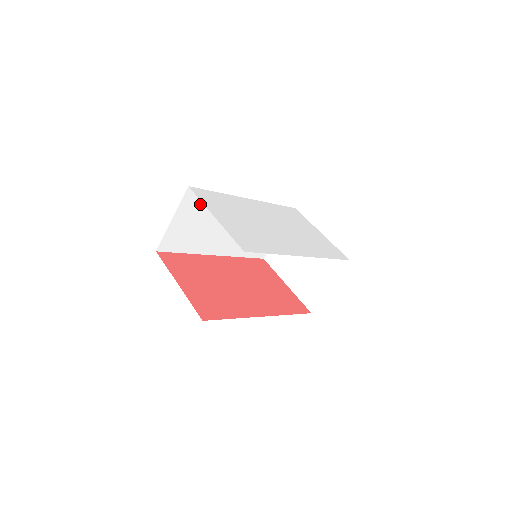
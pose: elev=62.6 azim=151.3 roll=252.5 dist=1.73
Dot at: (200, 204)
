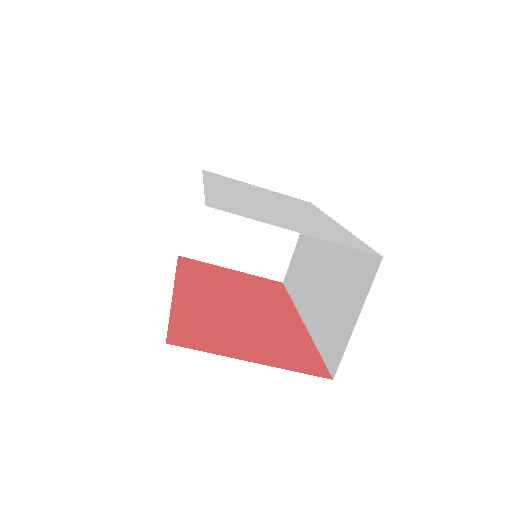
Dot at: occluded
